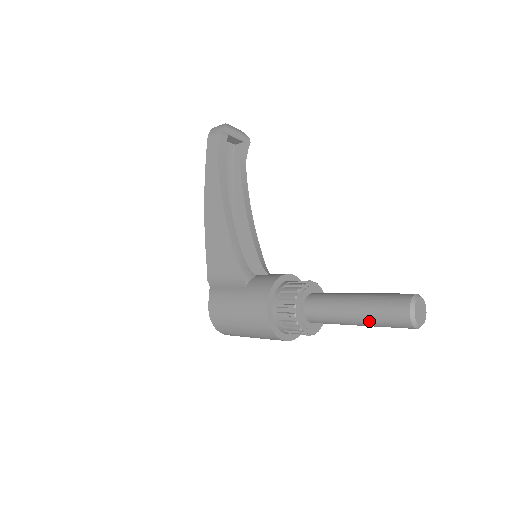
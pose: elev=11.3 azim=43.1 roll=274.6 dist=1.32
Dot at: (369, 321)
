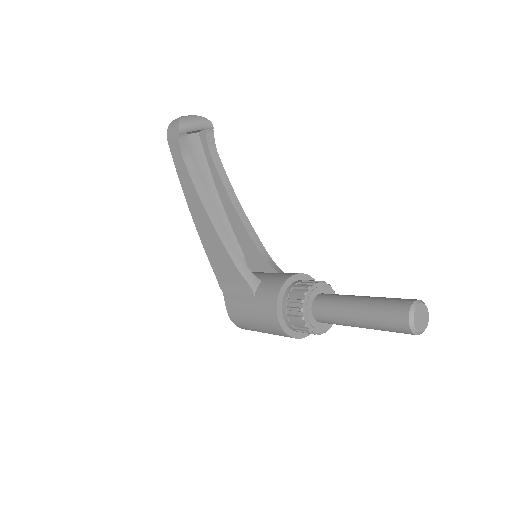
Dot at: (375, 329)
